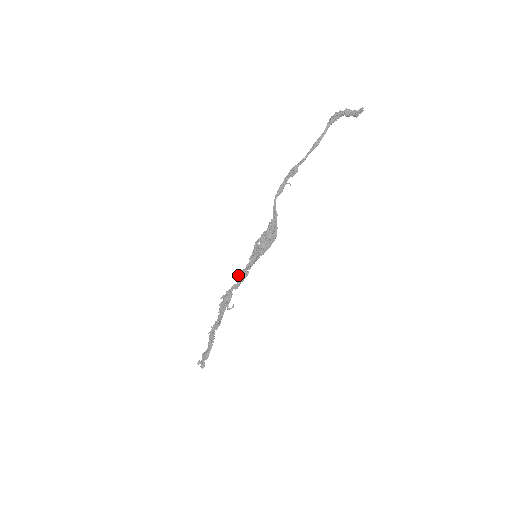
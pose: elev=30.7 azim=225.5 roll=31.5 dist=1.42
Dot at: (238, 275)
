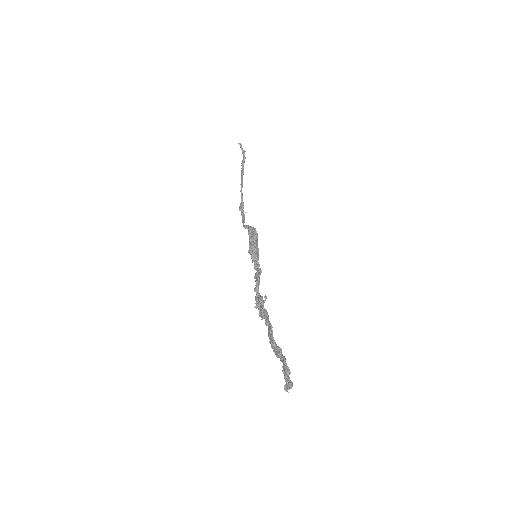
Dot at: (255, 281)
